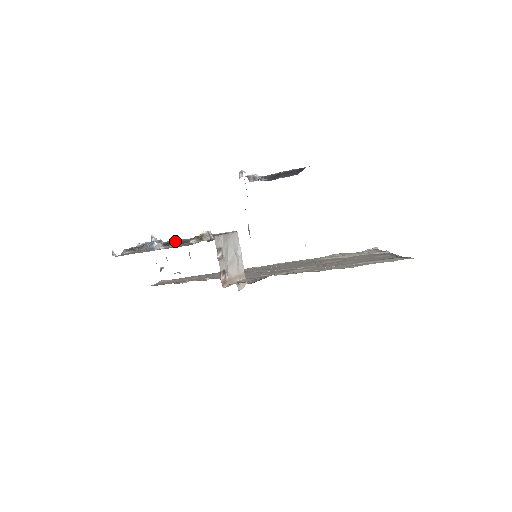
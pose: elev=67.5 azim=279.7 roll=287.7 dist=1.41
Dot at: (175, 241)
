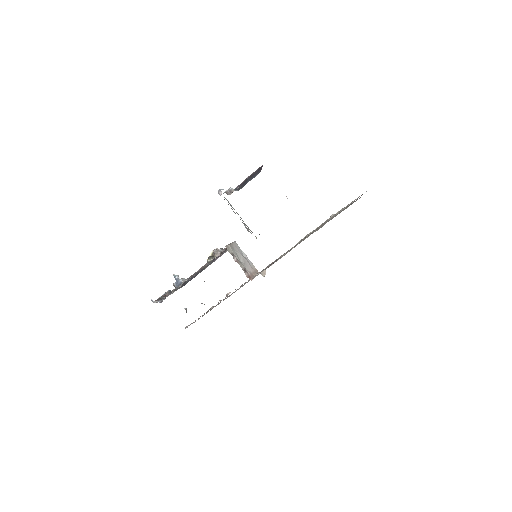
Dot at: (188, 279)
